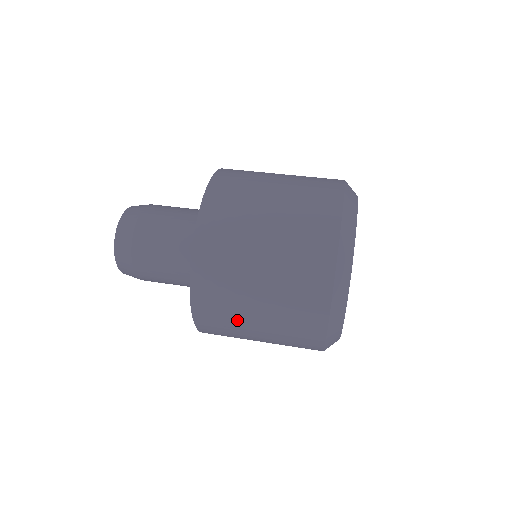
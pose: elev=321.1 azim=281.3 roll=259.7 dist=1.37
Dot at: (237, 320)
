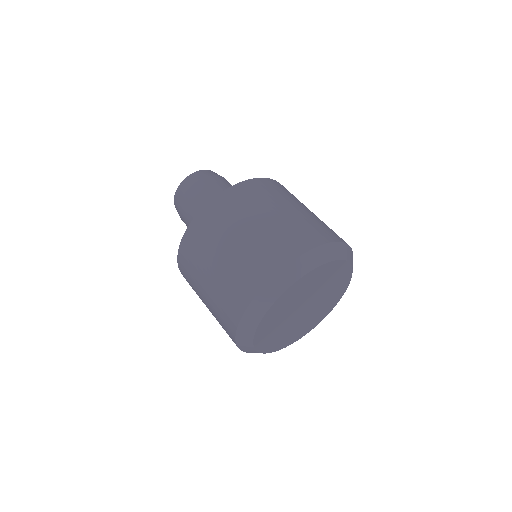
Dot at: occluded
